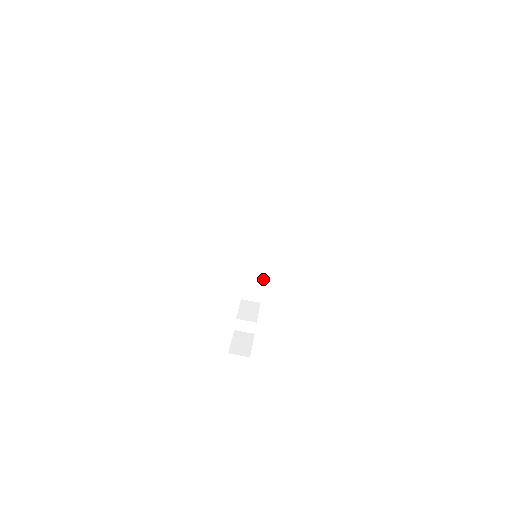
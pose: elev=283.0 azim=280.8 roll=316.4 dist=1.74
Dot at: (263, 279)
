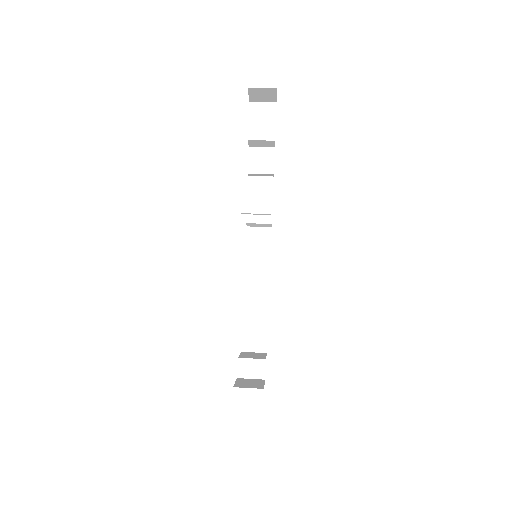
Dot at: (266, 315)
